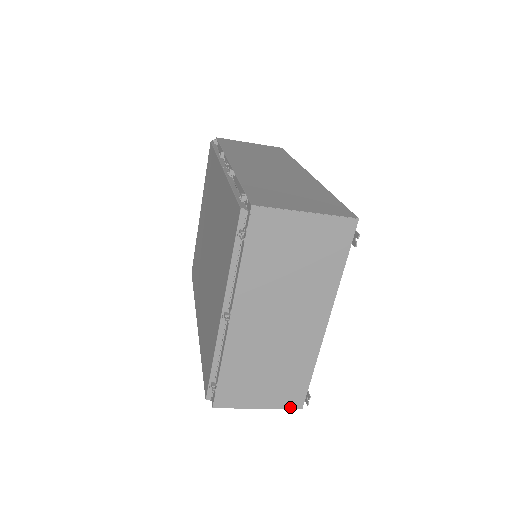
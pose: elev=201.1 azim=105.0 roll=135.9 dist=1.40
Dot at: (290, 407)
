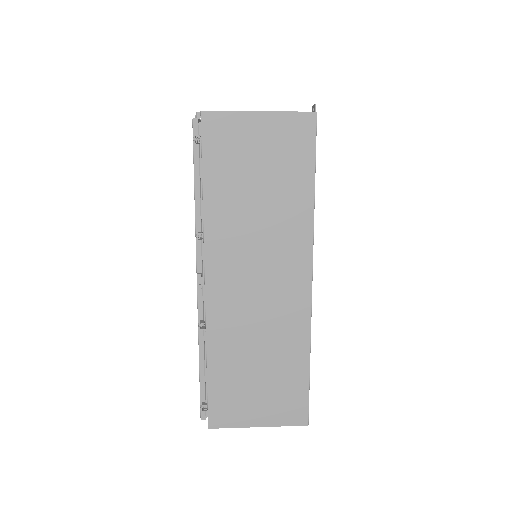
Dot at: occluded
